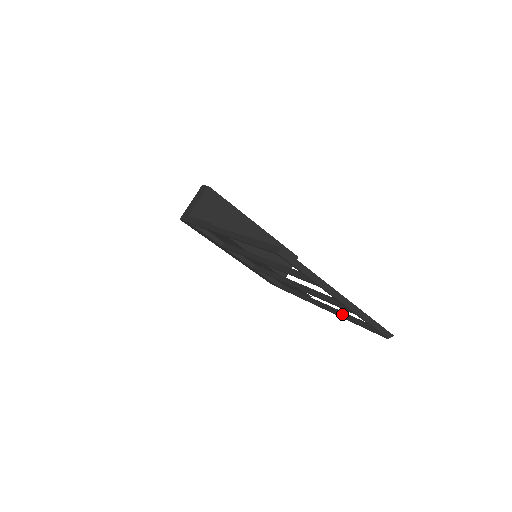
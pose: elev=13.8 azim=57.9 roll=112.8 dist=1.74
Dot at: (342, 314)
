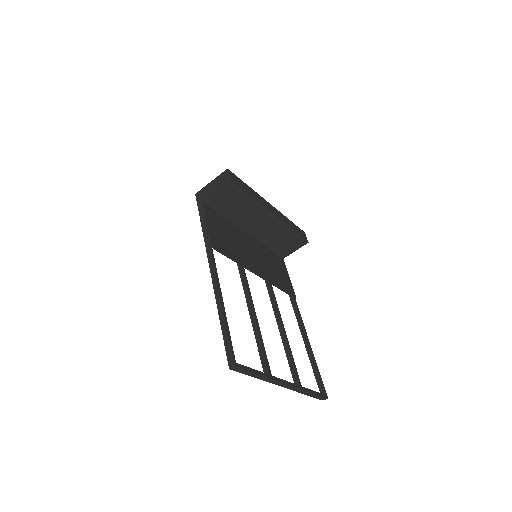
Dot at: (306, 343)
